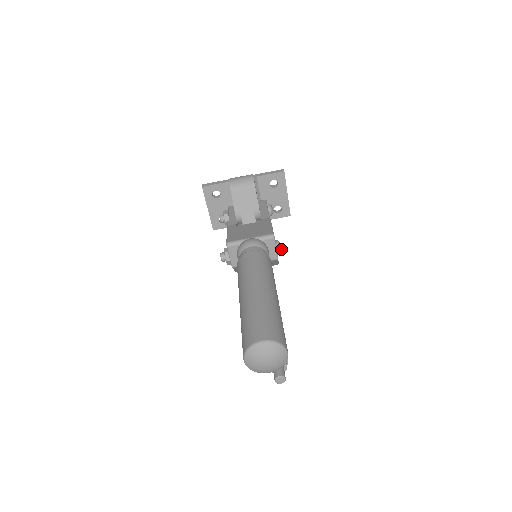
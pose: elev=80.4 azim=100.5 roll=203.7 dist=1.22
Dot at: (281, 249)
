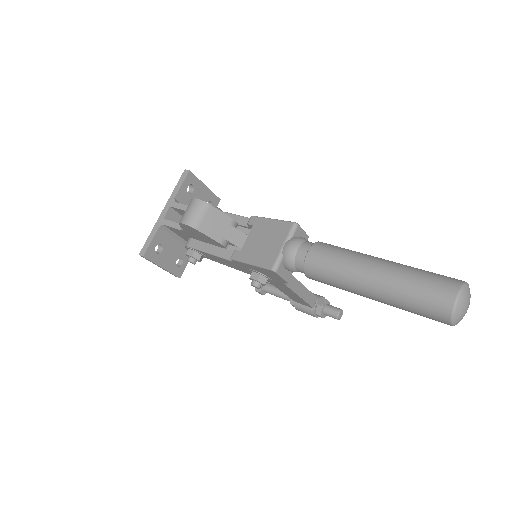
Dot at: occluded
